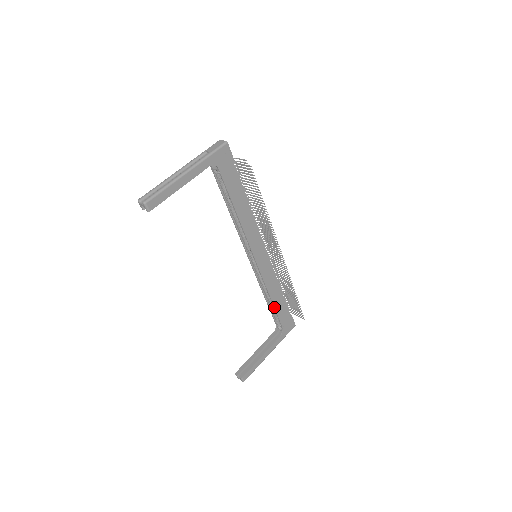
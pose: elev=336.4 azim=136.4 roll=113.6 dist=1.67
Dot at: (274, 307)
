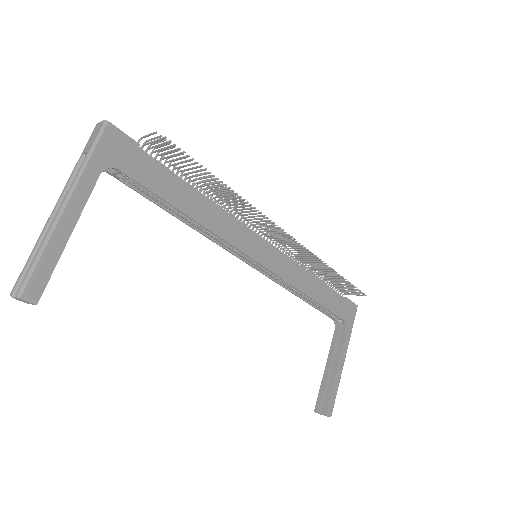
Dot at: (318, 303)
